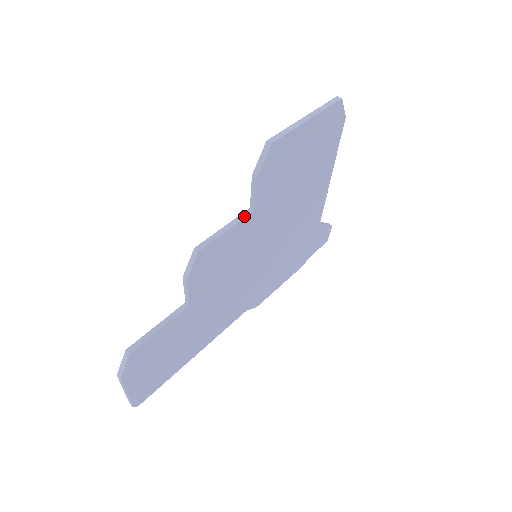
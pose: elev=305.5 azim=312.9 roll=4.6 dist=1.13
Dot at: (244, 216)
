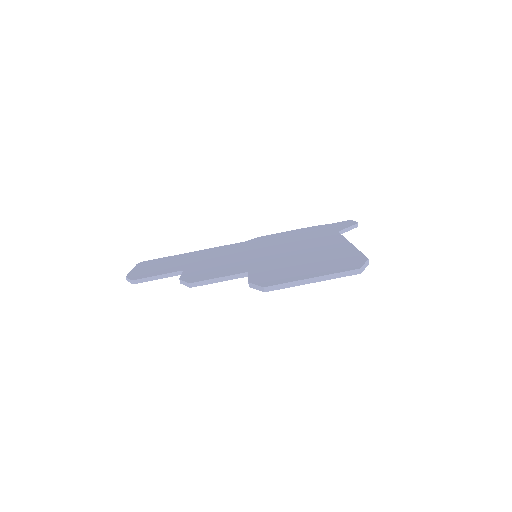
Dot at: (238, 277)
